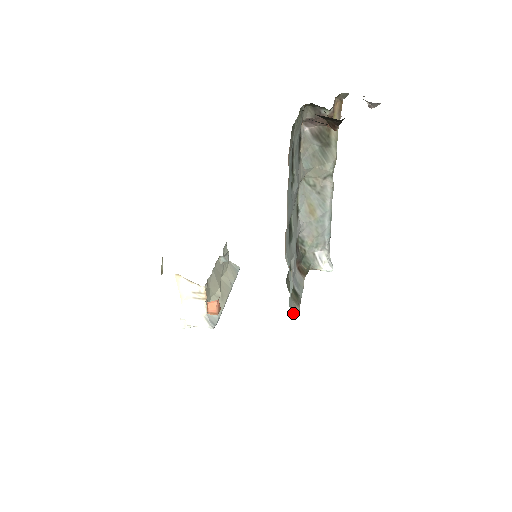
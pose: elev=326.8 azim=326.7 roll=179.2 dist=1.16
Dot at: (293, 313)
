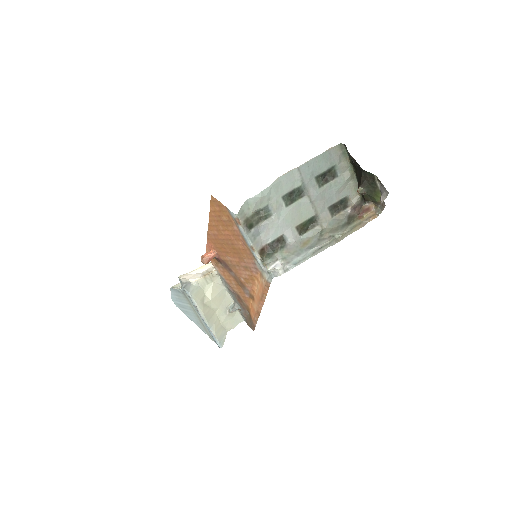
Dot at: (241, 208)
